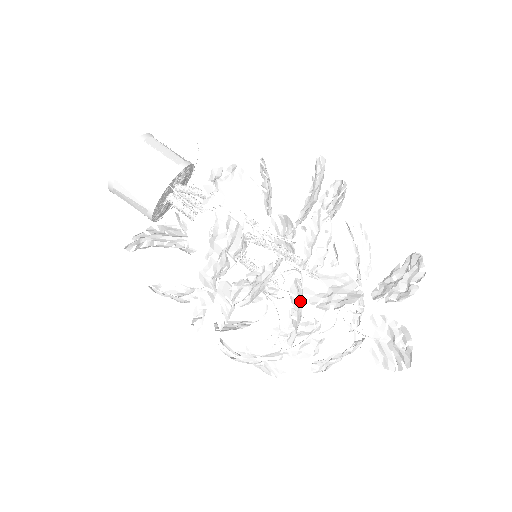
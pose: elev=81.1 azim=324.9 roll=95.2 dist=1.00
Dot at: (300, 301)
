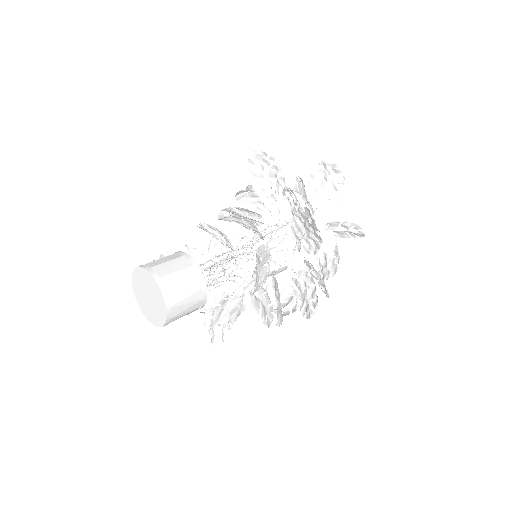
Dot at: occluded
